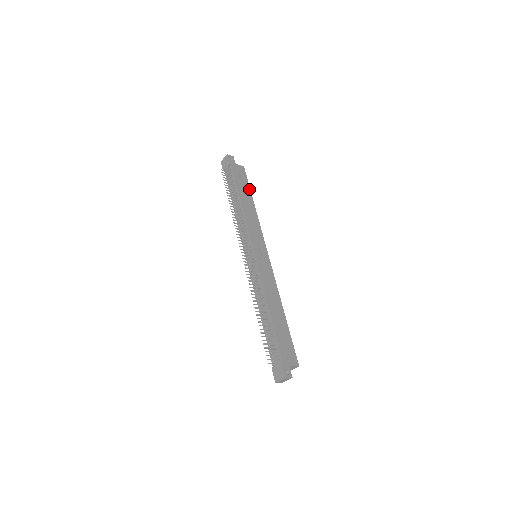
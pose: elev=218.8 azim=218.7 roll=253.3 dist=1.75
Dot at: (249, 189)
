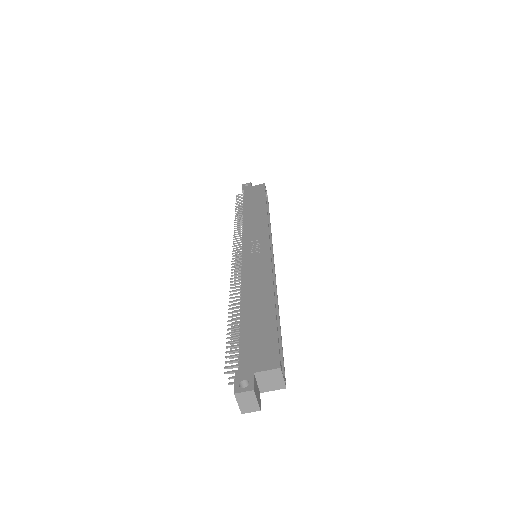
Dot at: (264, 198)
